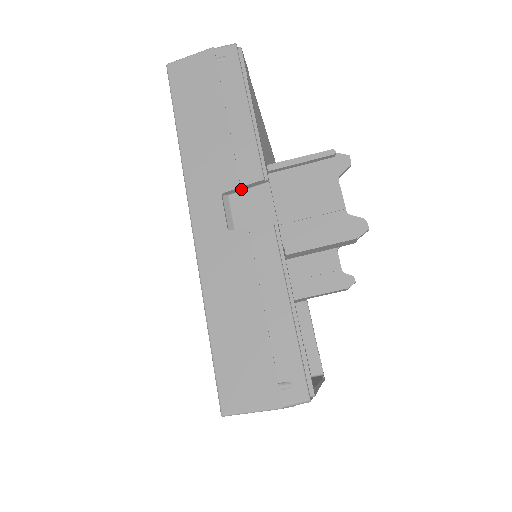
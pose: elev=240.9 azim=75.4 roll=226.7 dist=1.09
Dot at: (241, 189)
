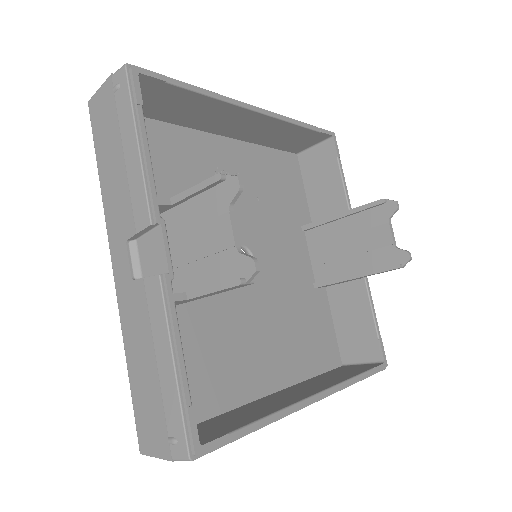
Dot at: (141, 234)
